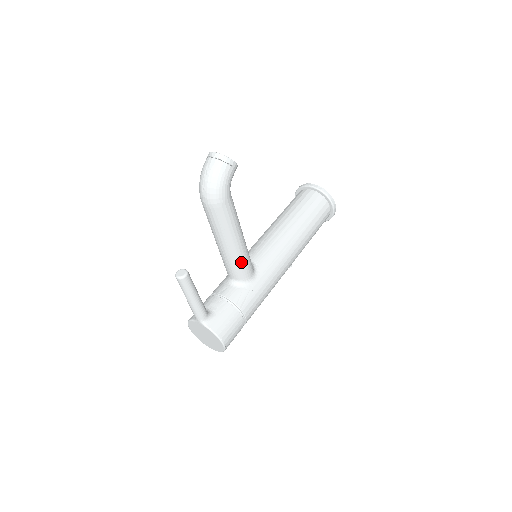
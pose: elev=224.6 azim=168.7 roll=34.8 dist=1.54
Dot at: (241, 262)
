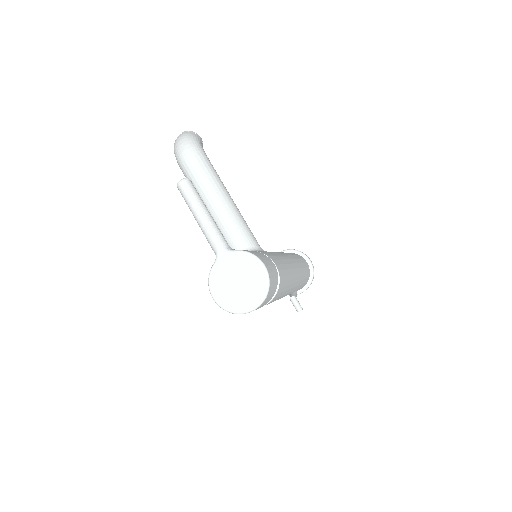
Dot at: (242, 222)
